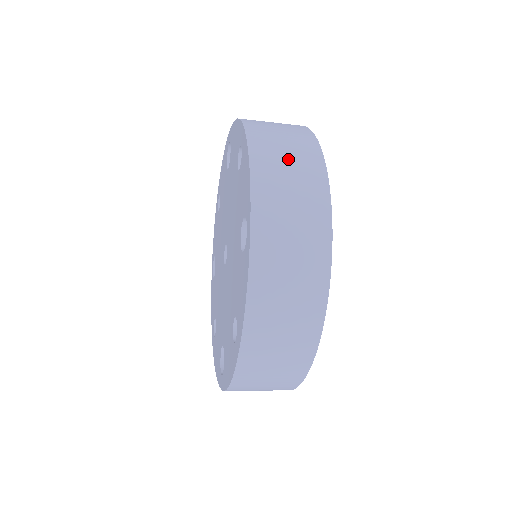
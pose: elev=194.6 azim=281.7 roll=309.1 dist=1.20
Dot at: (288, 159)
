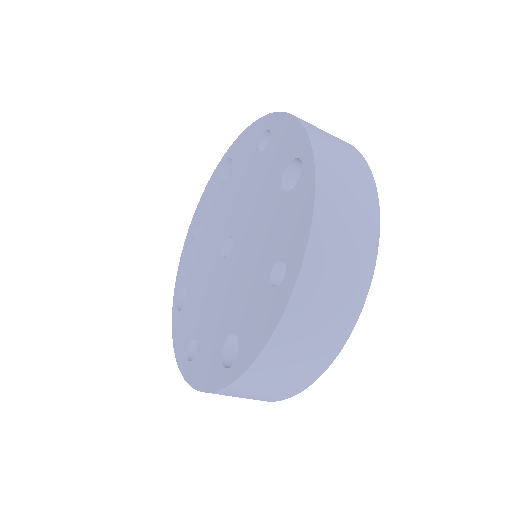
Dot at: occluded
